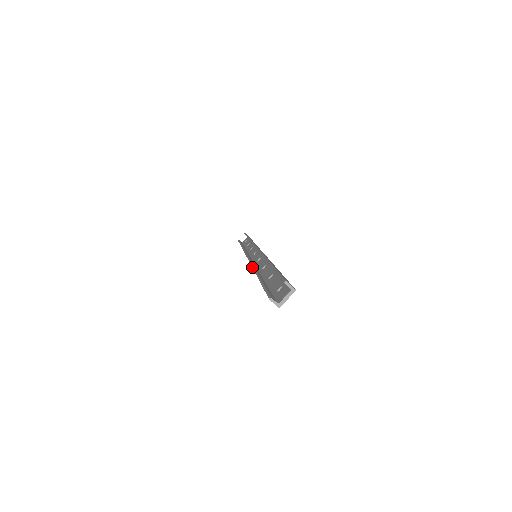
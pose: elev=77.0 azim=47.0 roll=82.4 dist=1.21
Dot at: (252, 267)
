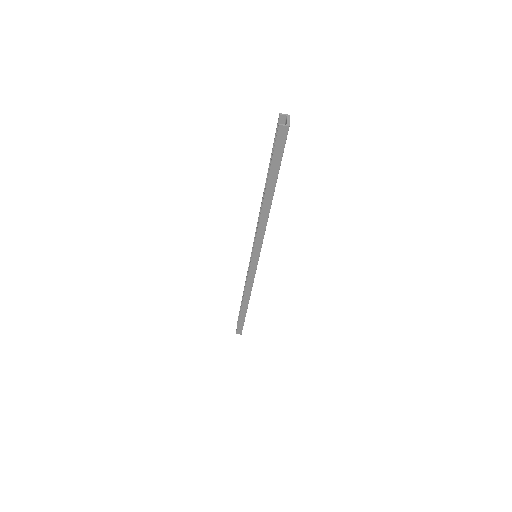
Dot at: (258, 224)
